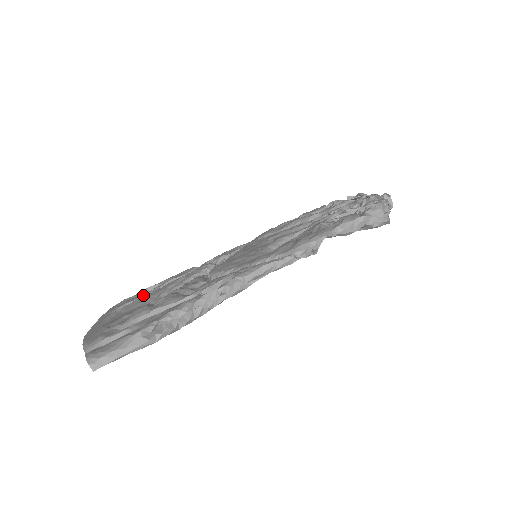
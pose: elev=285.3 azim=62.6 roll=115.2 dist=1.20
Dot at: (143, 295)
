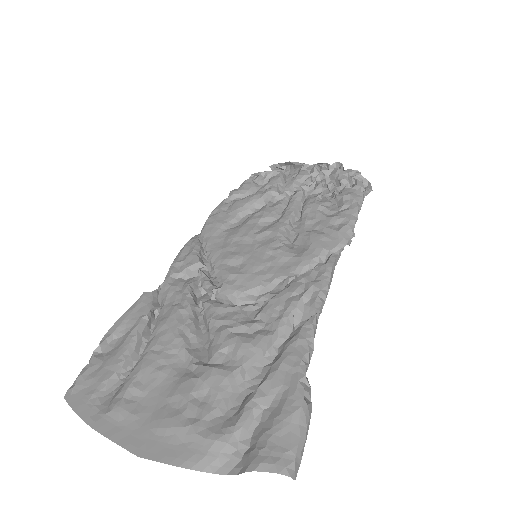
Dot at: (121, 358)
